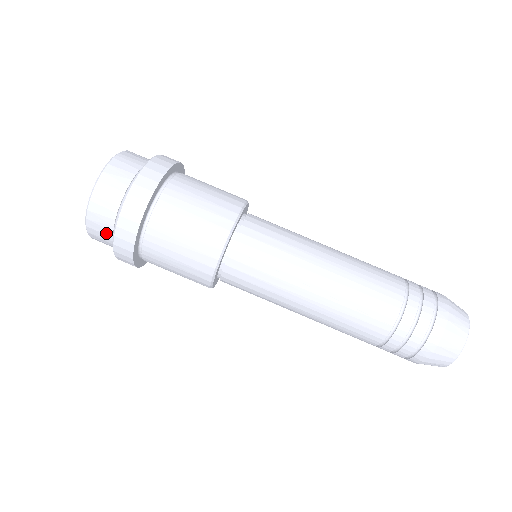
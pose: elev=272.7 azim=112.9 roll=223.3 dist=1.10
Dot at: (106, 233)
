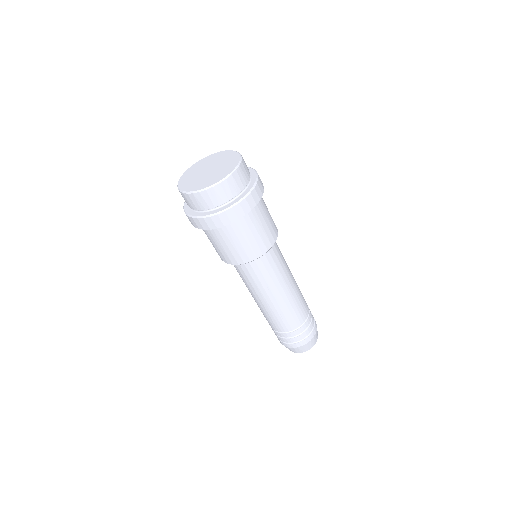
Dot at: (196, 206)
